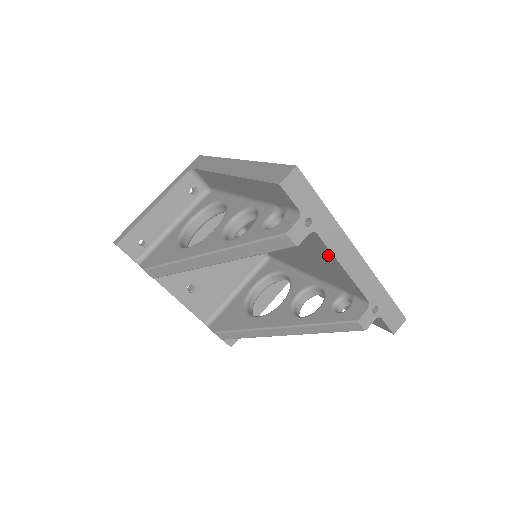
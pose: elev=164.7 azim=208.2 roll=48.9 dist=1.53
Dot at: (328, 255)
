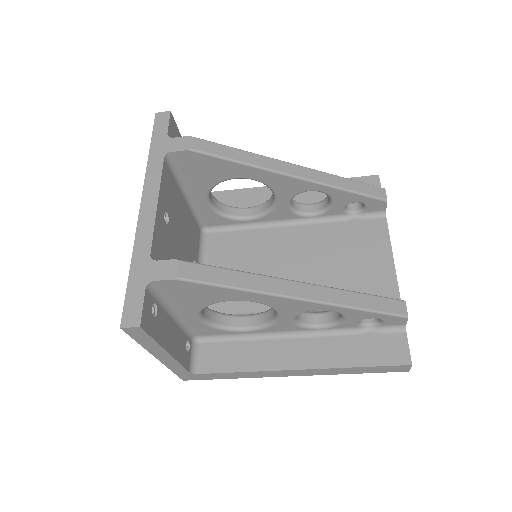
Dot at: (380, 245)
